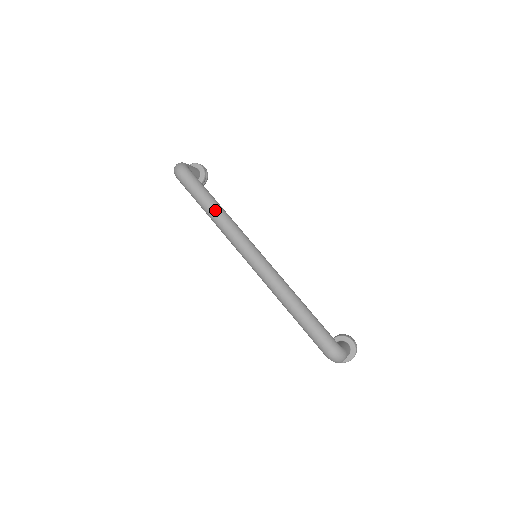
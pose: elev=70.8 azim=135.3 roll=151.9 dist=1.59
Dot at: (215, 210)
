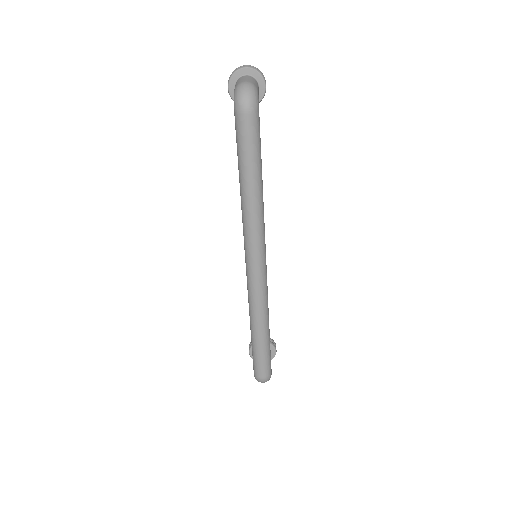
Dot at: (256, 196)
